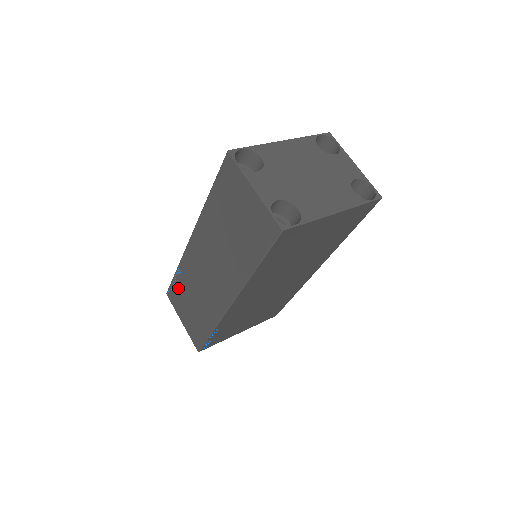
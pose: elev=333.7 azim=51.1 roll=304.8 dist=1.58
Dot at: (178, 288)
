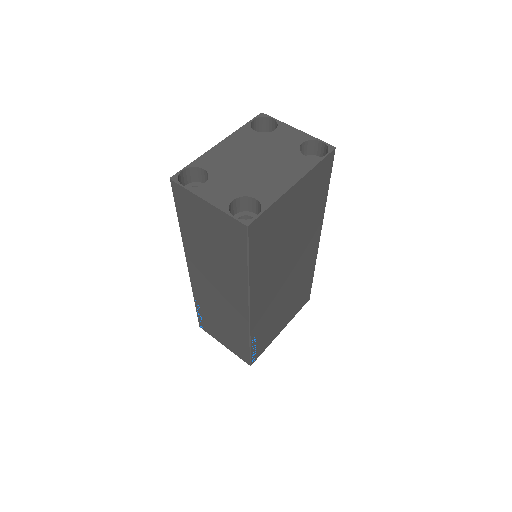
Dot at: (204, 317)
